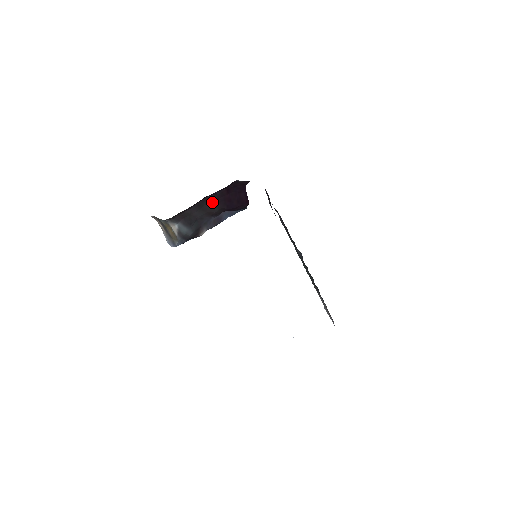
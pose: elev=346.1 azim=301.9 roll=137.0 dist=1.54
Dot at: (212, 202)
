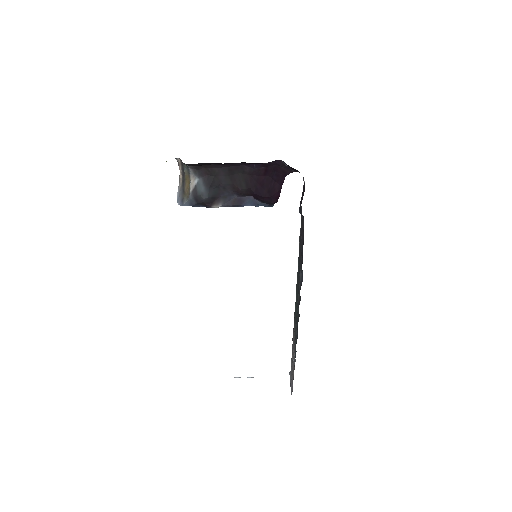
Dot at: (244, 175)
